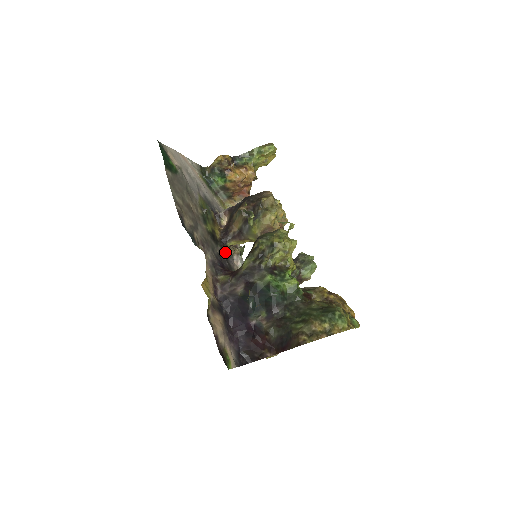
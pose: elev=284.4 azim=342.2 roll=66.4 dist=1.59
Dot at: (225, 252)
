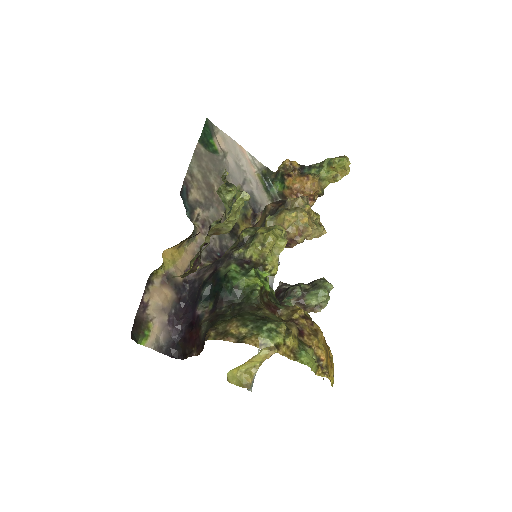
Dot at: occluded
